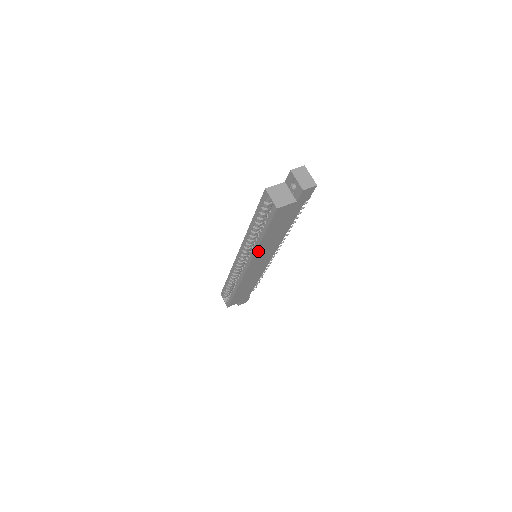
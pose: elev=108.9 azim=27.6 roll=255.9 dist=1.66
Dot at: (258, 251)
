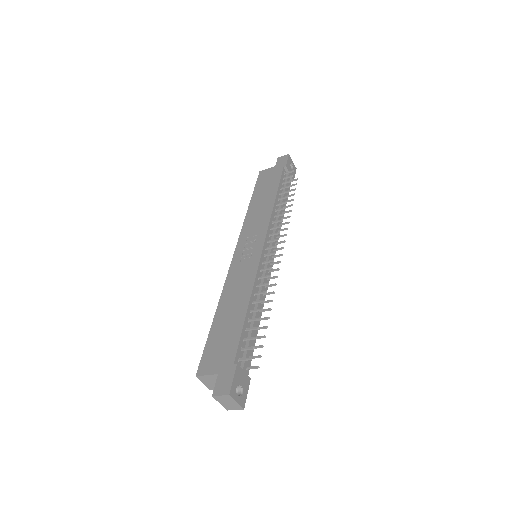
Dot at: occluded
